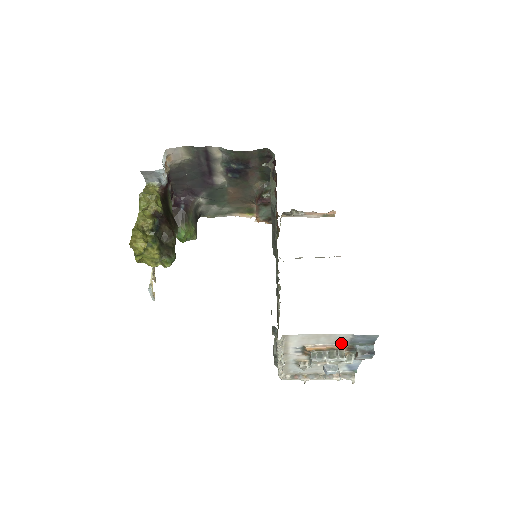
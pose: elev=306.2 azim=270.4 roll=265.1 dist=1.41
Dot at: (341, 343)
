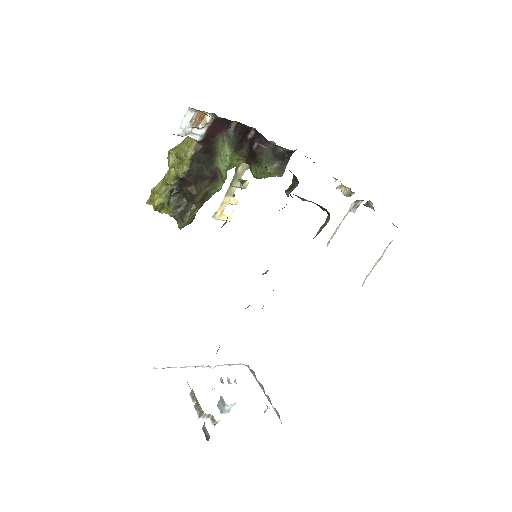
Dot at: occluded
